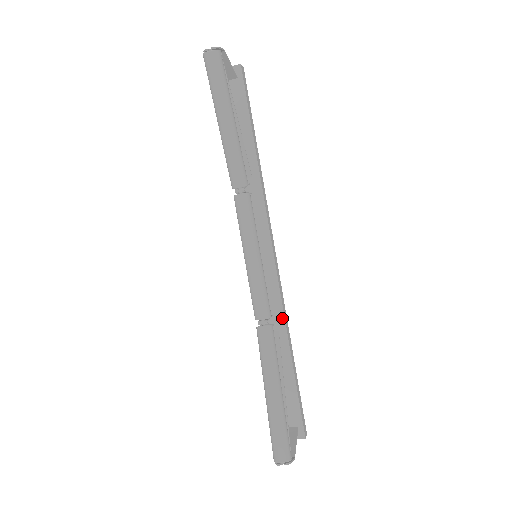
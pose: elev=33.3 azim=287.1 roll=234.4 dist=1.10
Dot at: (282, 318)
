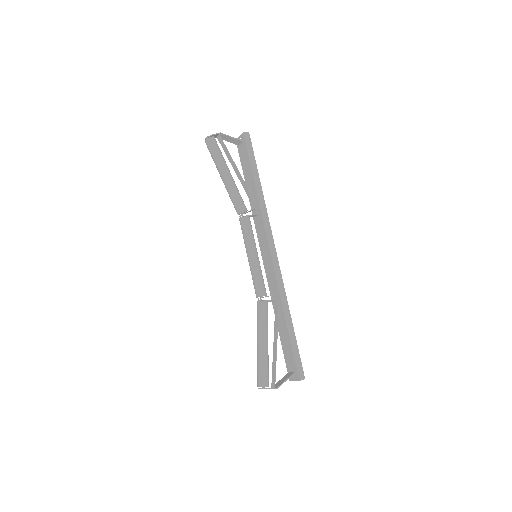
Dot at: (279, 296)
